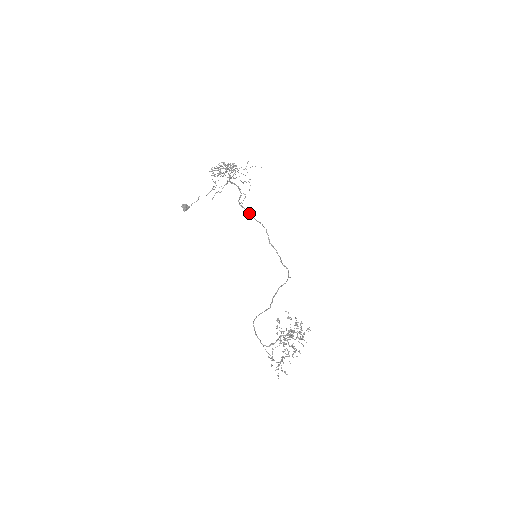
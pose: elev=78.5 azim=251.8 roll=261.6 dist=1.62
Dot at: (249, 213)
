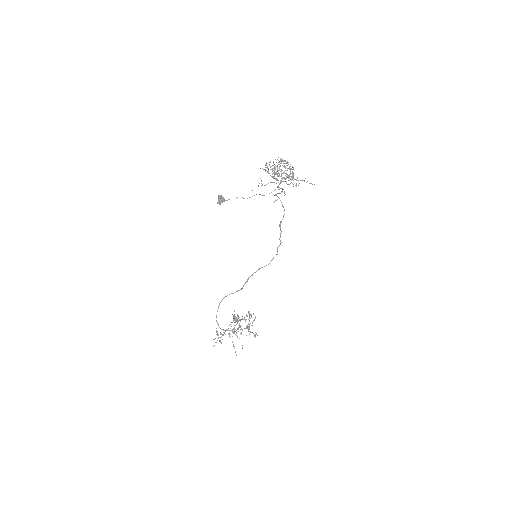
Dot at: (279, 198)
